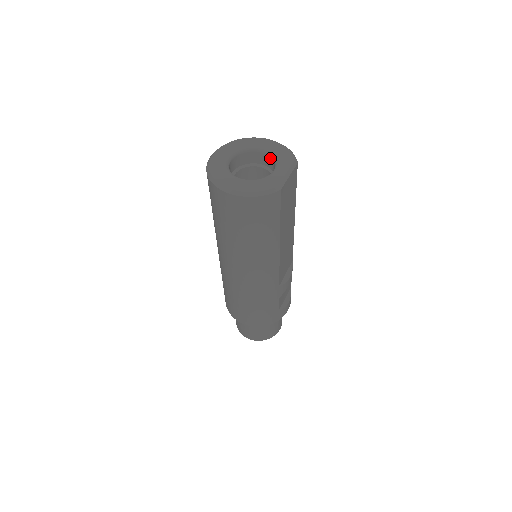
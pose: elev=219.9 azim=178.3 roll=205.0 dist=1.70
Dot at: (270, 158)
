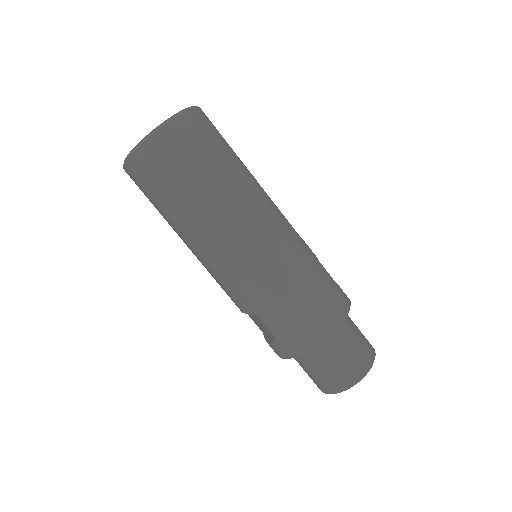
Dot at: occluded
